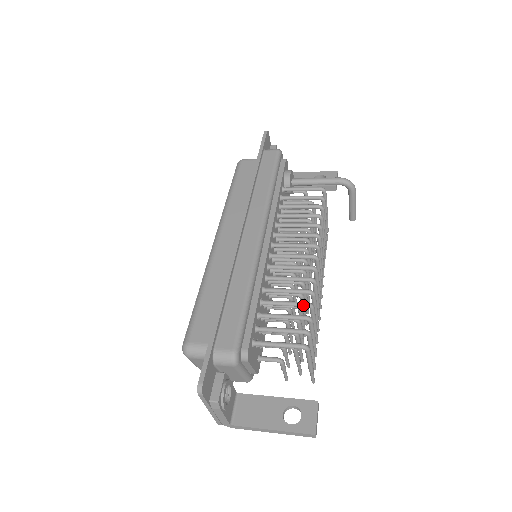
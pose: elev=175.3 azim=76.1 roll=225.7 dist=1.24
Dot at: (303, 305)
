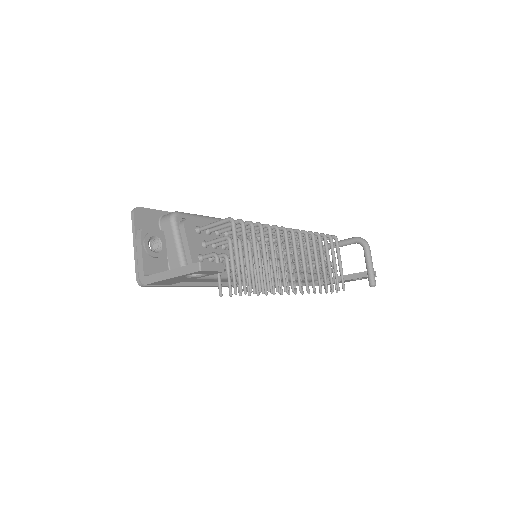
Dot at: (254, 223)
